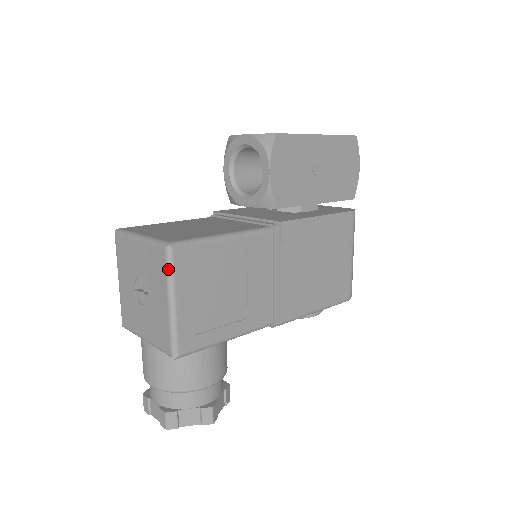
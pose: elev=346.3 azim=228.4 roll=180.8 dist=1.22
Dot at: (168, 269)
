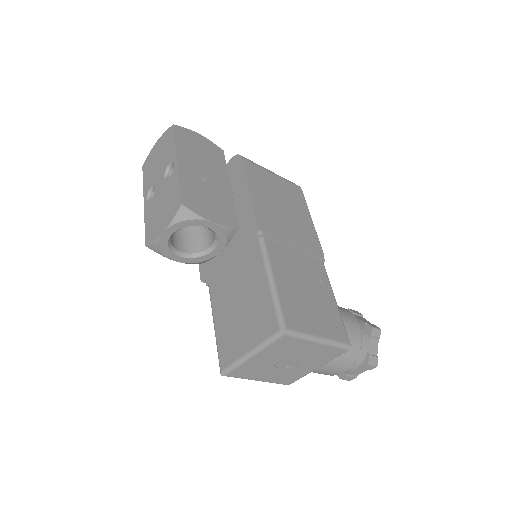
Dot at: (298, 337)
